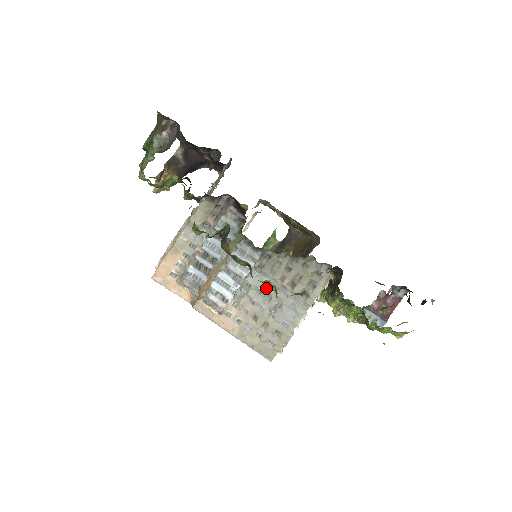
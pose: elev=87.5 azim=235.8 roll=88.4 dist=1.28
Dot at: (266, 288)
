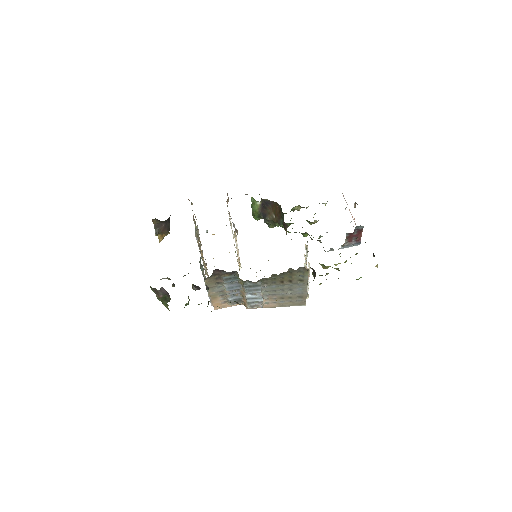
Dot at: (277, 288)
